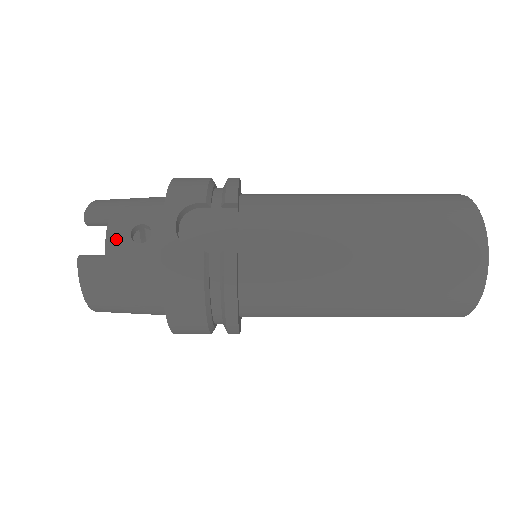
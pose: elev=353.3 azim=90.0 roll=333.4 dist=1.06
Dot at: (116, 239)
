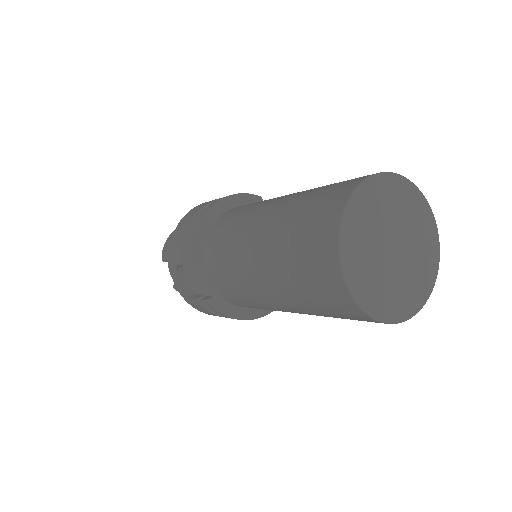
Dot at: occluded
